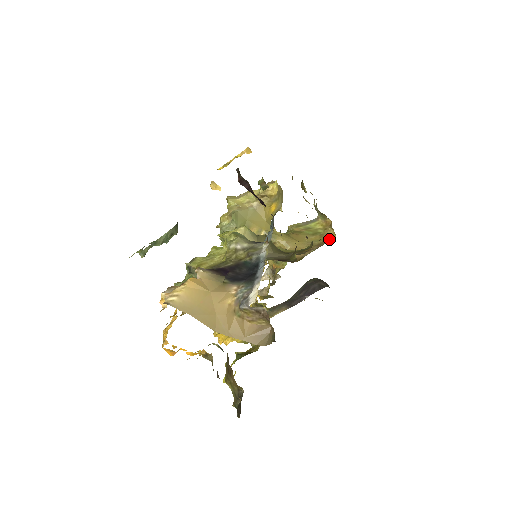
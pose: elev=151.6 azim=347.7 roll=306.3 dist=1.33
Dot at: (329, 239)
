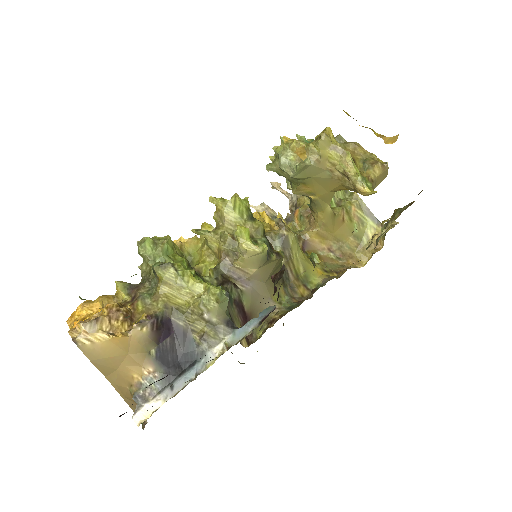
Dot at: (358, 259)
